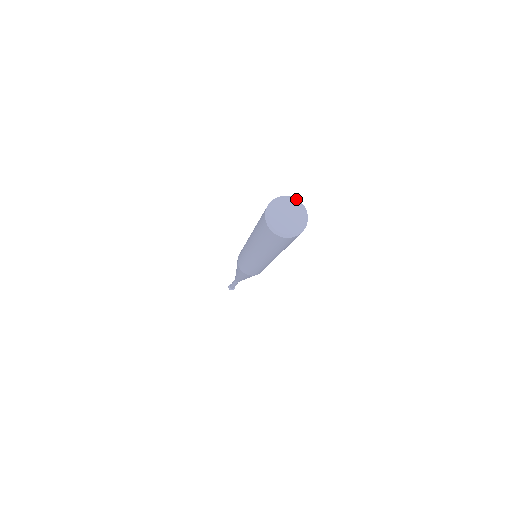
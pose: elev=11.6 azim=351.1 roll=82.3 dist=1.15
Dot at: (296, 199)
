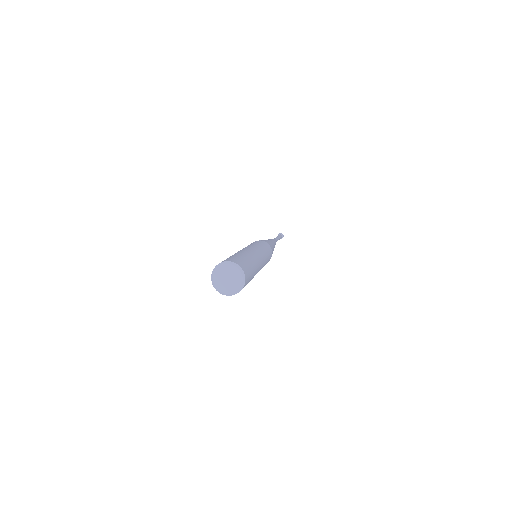
Dot at: (240, 268)
